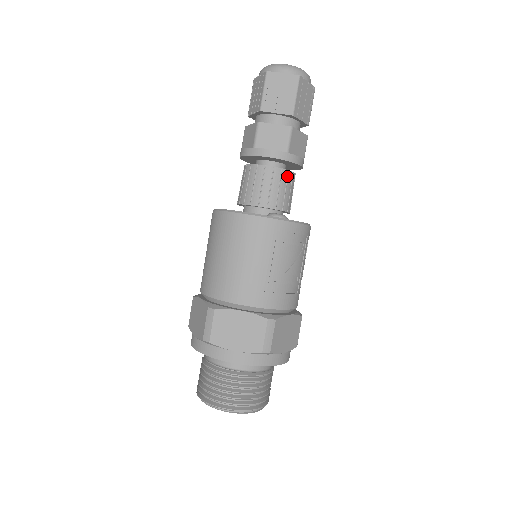
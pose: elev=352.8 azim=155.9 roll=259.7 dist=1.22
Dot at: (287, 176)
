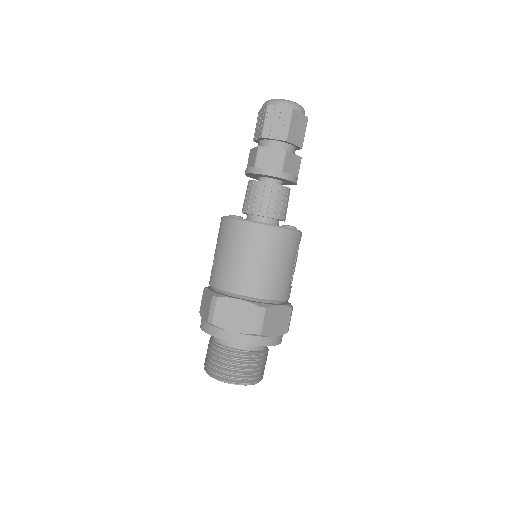
Dot at: occluded
